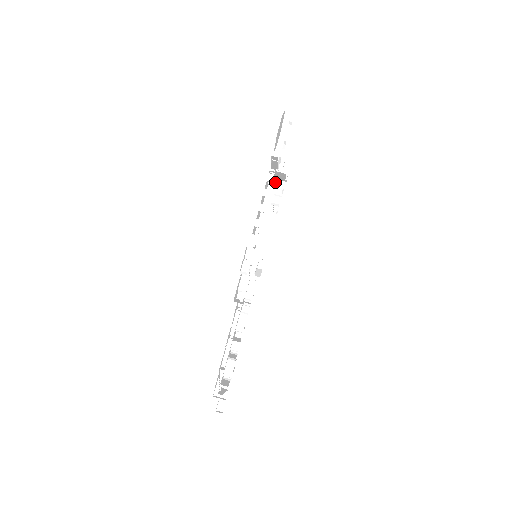
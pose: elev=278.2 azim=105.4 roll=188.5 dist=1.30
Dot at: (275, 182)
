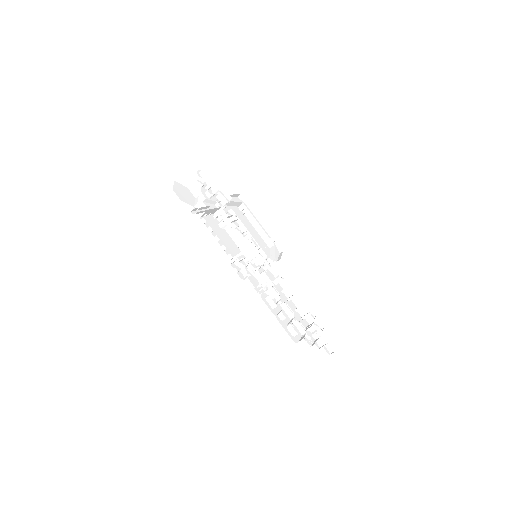
Dot at: (216, 214)
